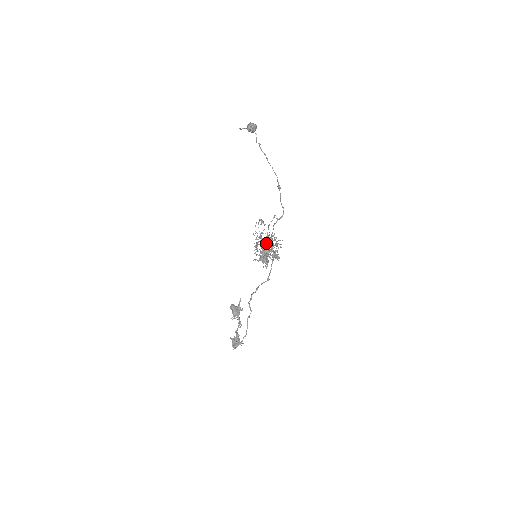
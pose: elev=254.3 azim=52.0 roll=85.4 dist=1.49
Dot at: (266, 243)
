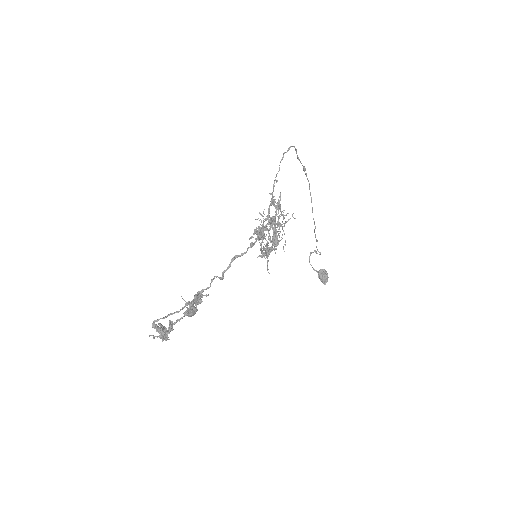
Dot at: occluded
